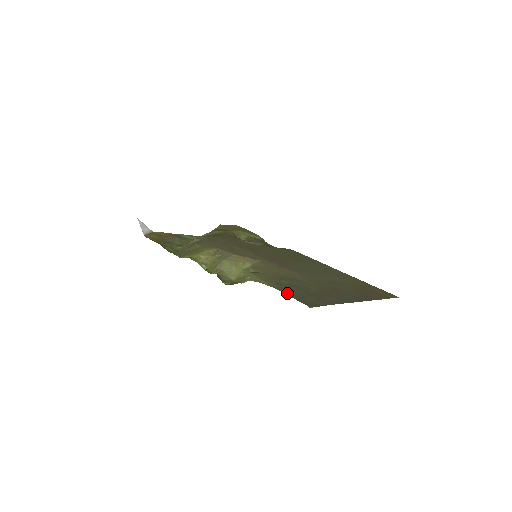
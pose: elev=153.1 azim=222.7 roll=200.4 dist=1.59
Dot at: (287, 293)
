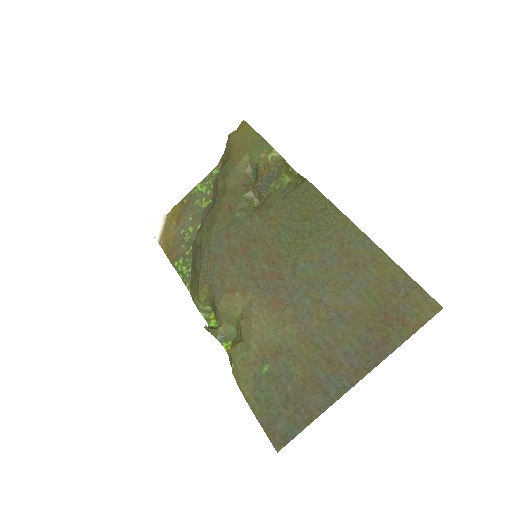
Dot at: (259, 416)
